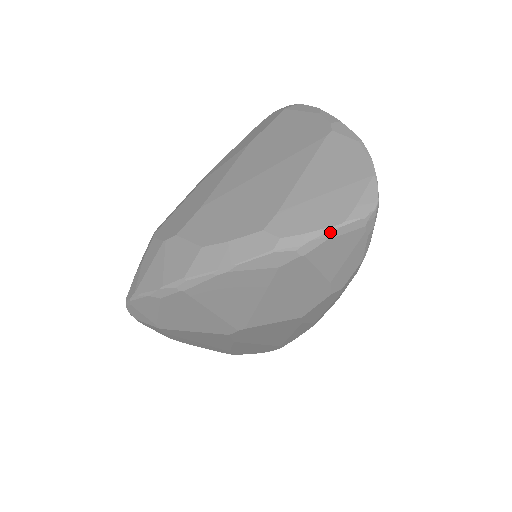
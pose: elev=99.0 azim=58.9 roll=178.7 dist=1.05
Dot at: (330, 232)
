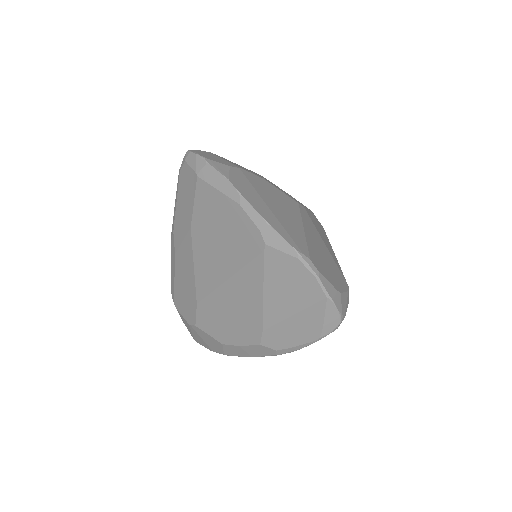
Dot at: occluded
